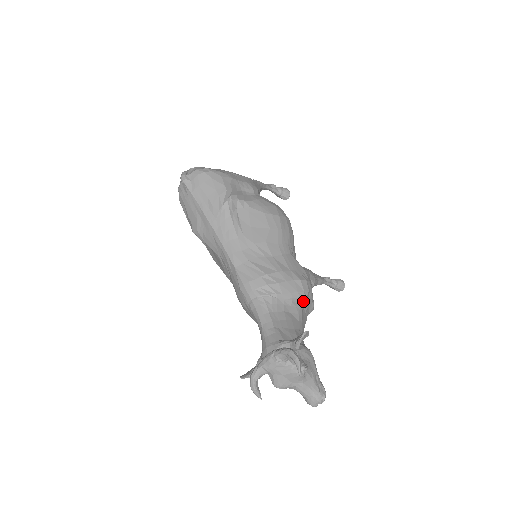
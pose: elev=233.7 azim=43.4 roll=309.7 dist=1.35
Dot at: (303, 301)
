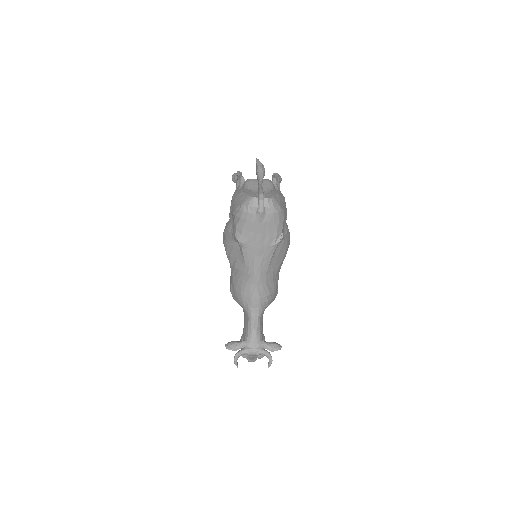
Dot at: occluded
